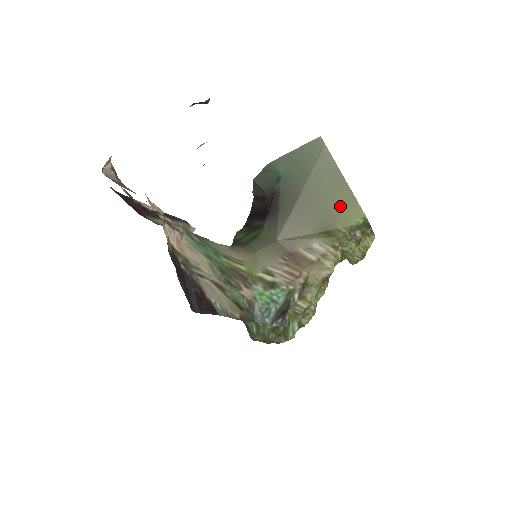
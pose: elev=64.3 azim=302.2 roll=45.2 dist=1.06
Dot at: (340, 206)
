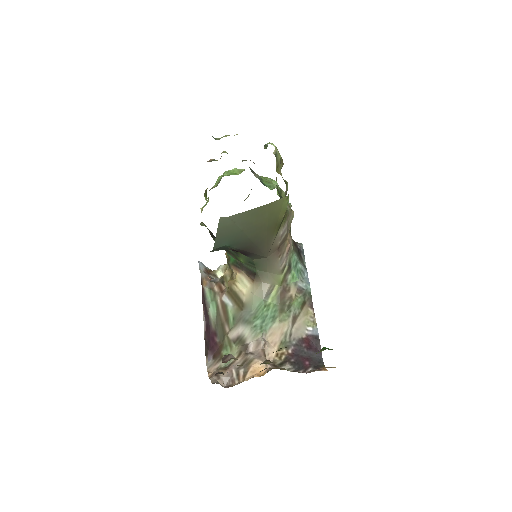
Dot at: (272, 214)
